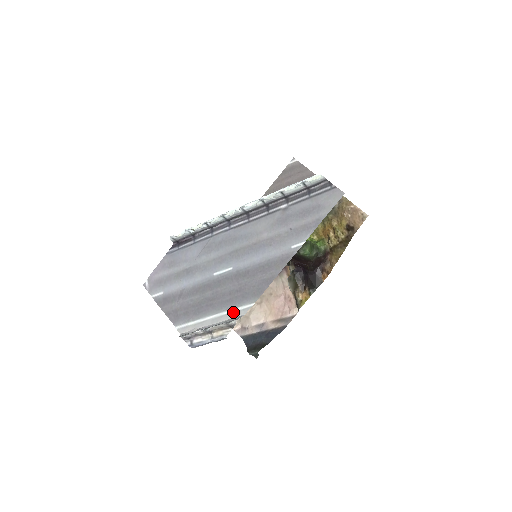
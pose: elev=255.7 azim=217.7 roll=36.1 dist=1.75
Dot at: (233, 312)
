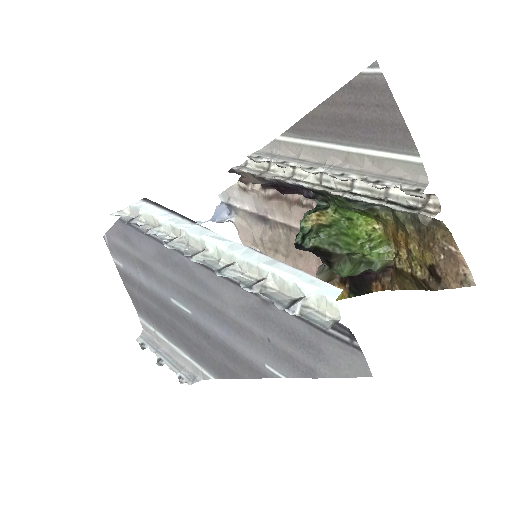
Dot at: (191, 363)
